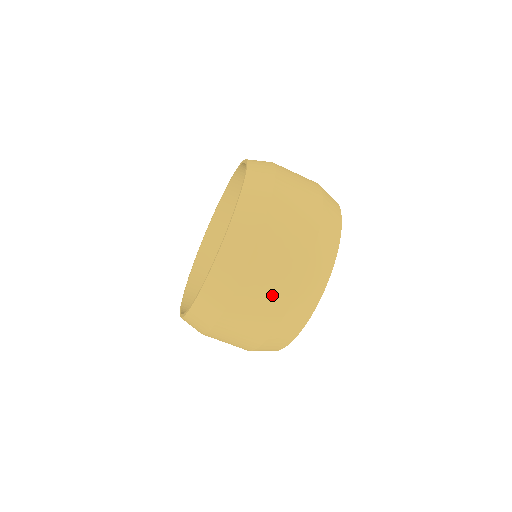
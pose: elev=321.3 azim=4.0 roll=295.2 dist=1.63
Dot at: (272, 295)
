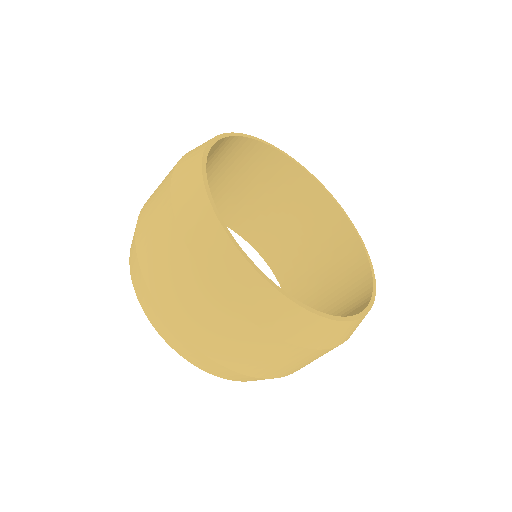
Dot at: (322, 355)
